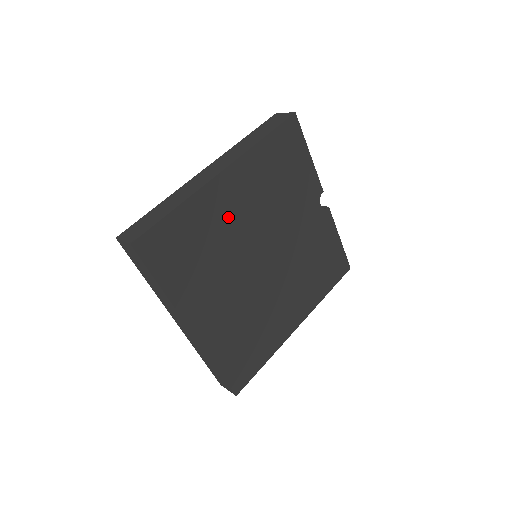
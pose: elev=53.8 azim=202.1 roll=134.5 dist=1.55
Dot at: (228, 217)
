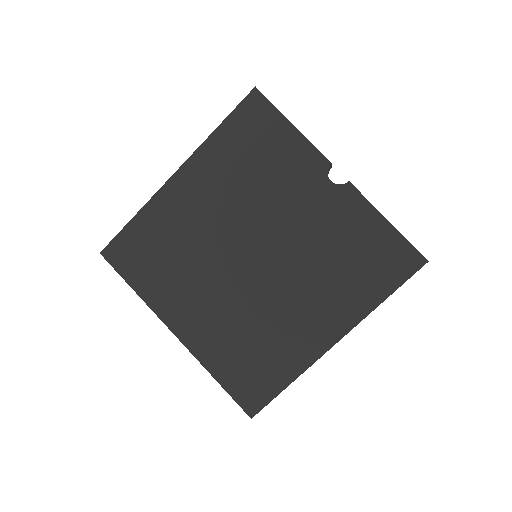
Dot at: (192, 217)
